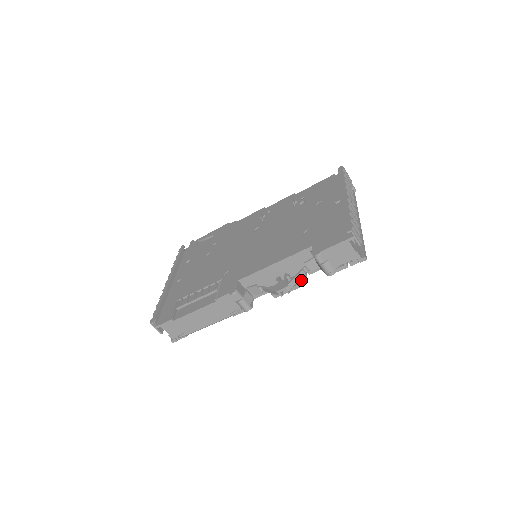
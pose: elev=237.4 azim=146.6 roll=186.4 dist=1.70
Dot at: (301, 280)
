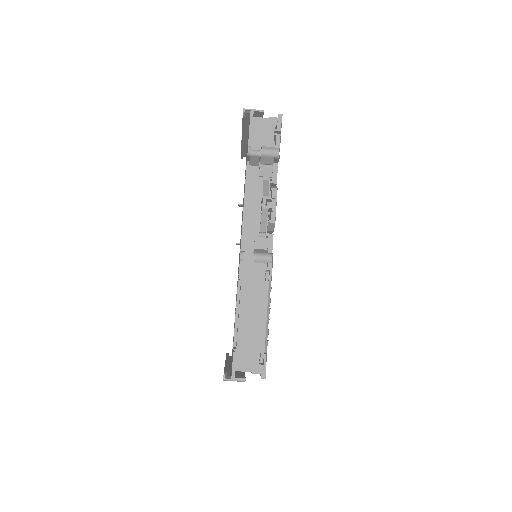
Dot at: (272, 187)
